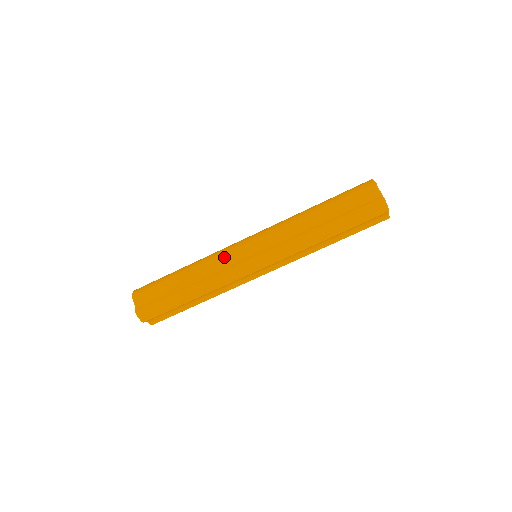
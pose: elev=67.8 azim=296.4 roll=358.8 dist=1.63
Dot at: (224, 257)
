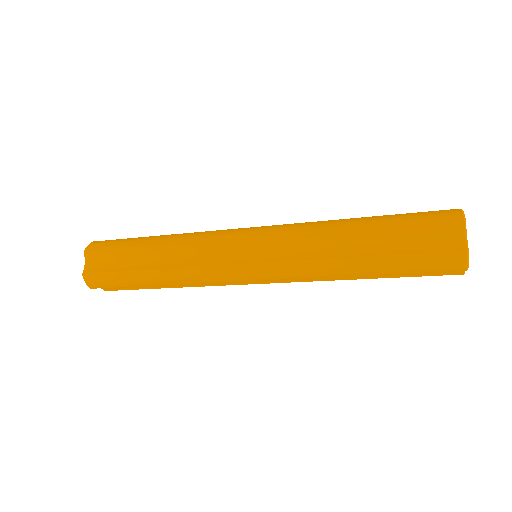
Dot at: (217, 282)
